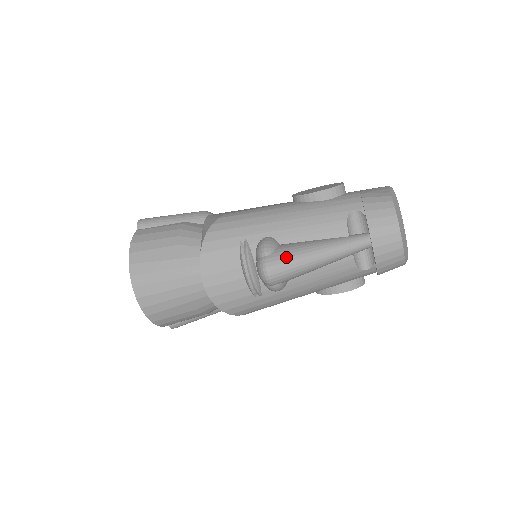
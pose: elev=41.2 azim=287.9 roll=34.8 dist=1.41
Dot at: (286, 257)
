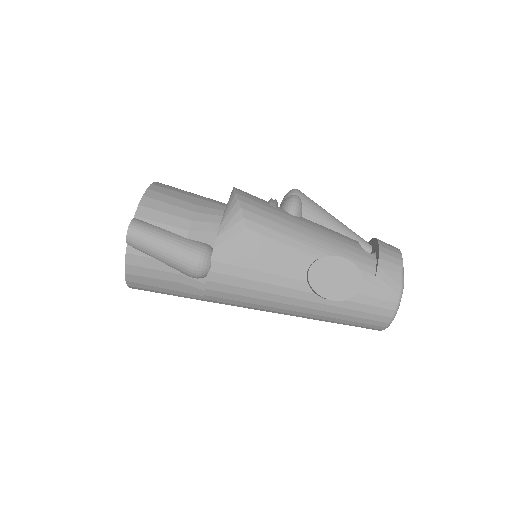
Dot at: occluded
